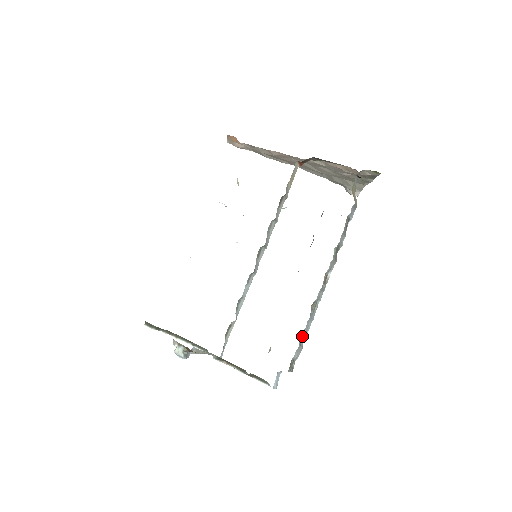
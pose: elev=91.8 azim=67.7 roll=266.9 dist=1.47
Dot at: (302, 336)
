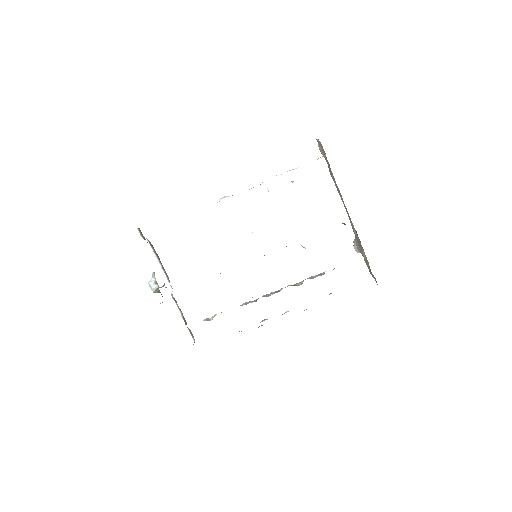
Dot at: occluded
